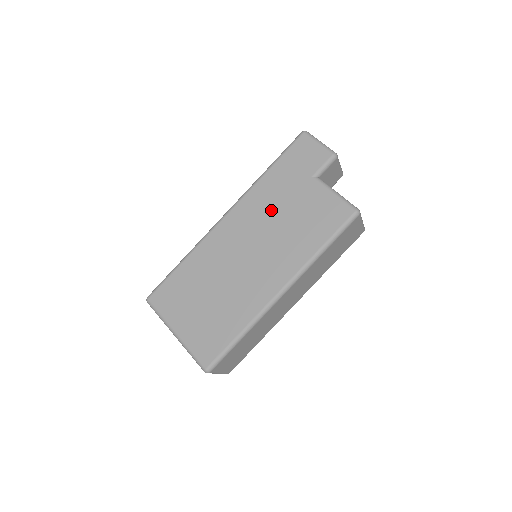
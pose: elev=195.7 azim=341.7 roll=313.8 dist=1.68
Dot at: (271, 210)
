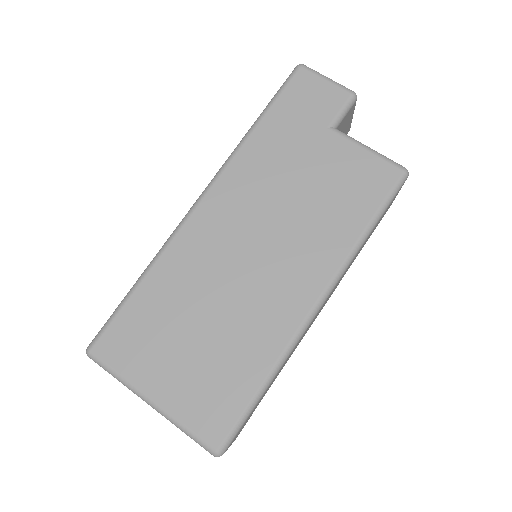
Dot at: (275, 183)
